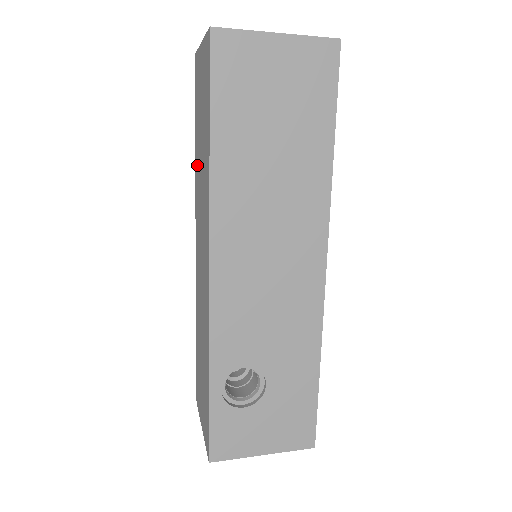
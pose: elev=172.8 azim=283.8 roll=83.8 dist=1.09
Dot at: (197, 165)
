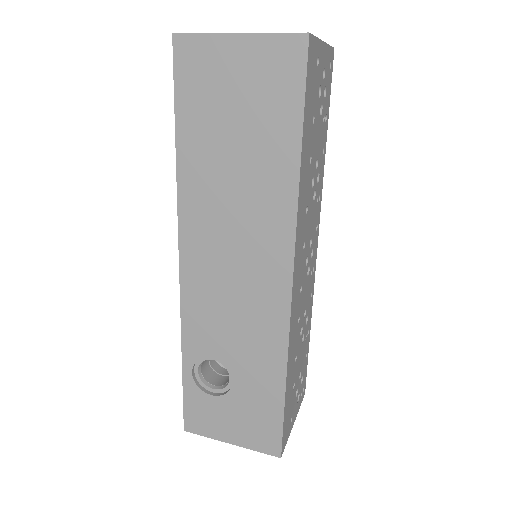
Dot at: occluded
